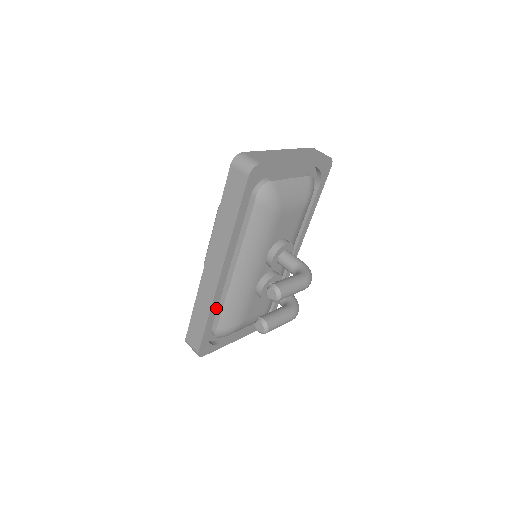
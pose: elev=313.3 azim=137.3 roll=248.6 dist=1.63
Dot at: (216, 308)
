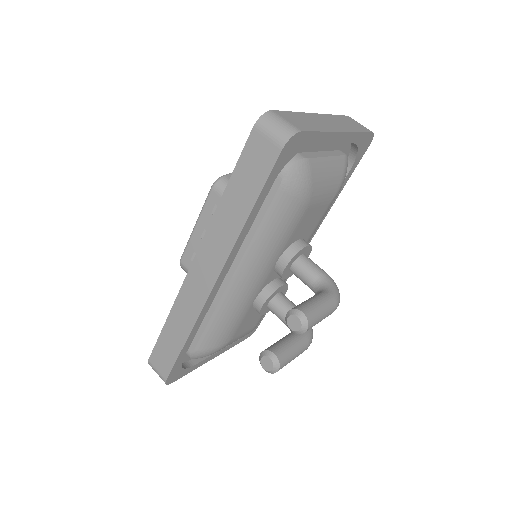
Dot at: (199, 326)
